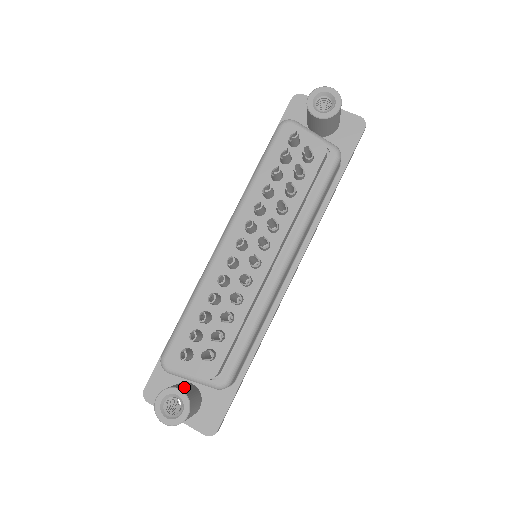
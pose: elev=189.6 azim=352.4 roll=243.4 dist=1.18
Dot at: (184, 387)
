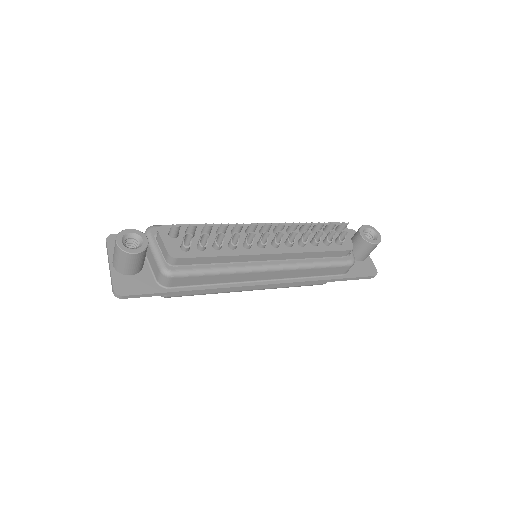
Dot at: occluded
